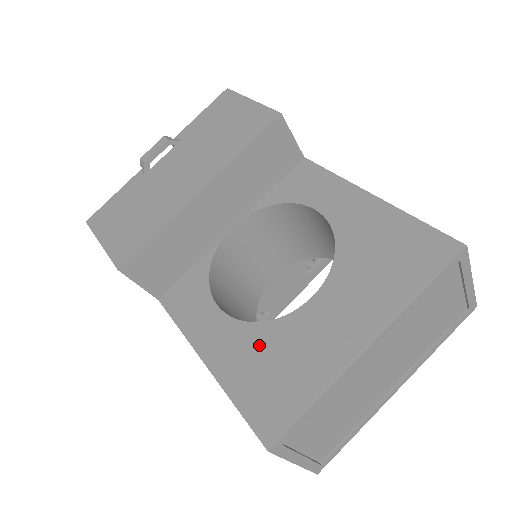
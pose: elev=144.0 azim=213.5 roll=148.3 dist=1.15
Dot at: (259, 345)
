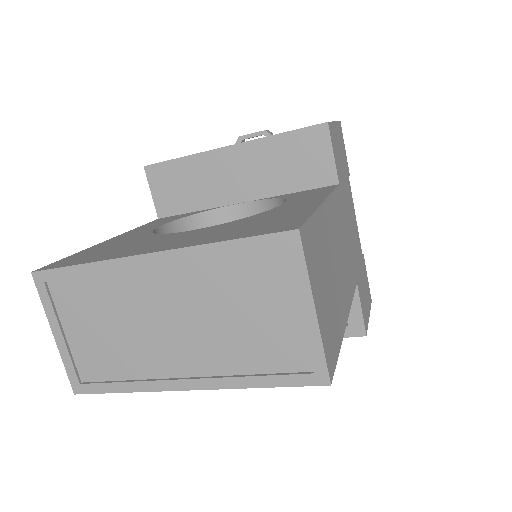
Dot at: (131, 240)
